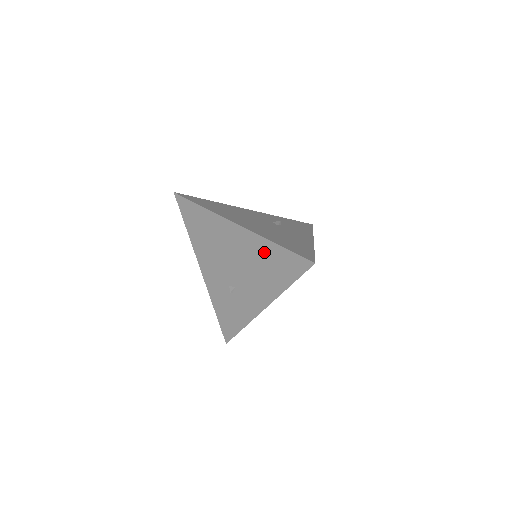
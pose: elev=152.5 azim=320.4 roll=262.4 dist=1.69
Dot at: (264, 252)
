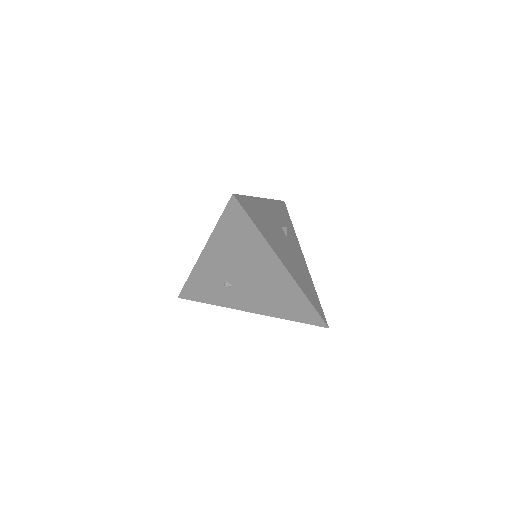
Dot at: (291, 295)
